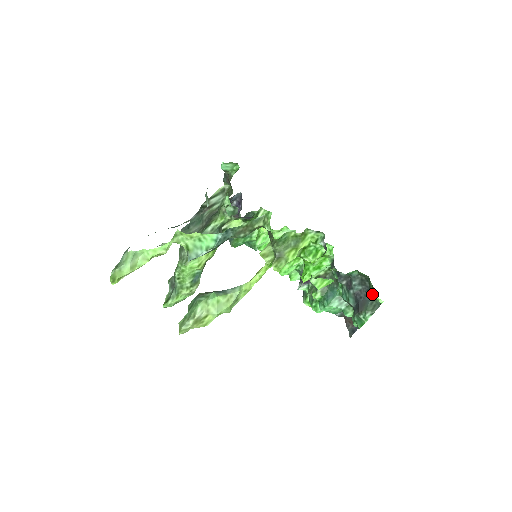
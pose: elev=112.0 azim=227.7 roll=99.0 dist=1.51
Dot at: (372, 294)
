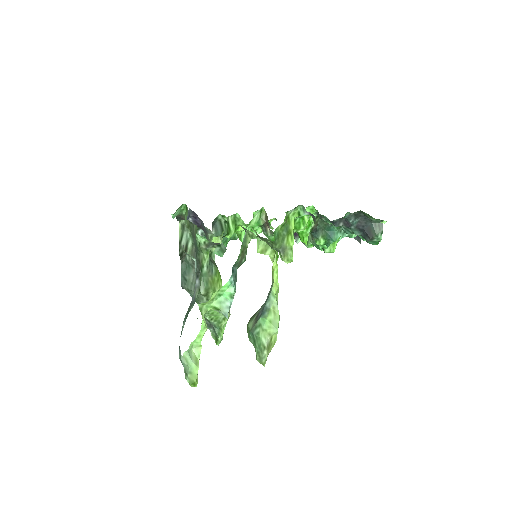
Dot at: (372, 220)
